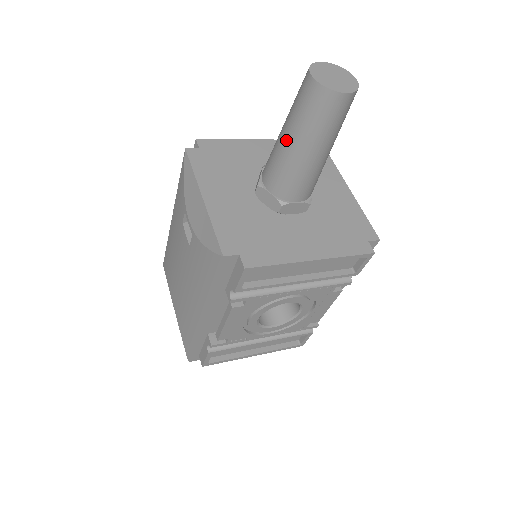
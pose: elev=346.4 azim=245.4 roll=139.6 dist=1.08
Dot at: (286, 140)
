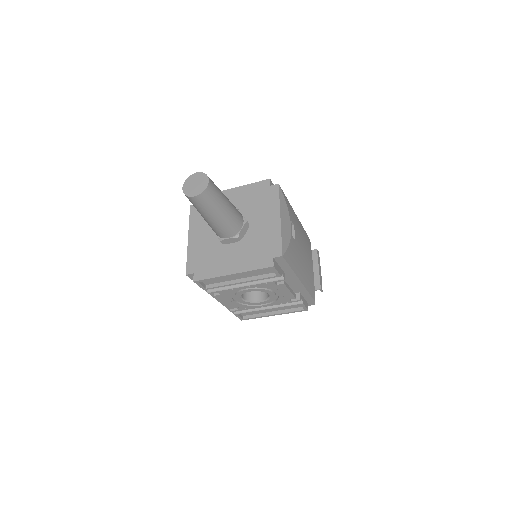
Dot at: occluded
